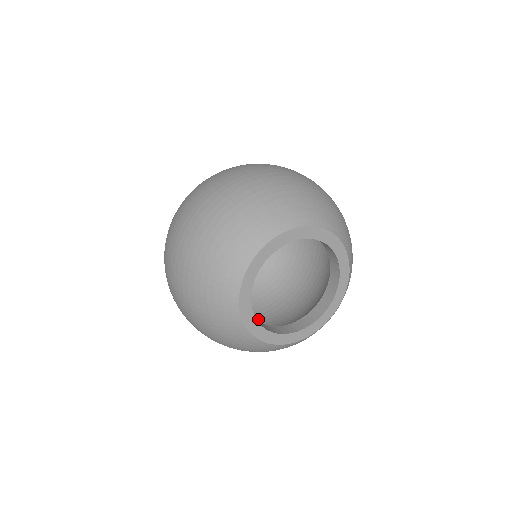
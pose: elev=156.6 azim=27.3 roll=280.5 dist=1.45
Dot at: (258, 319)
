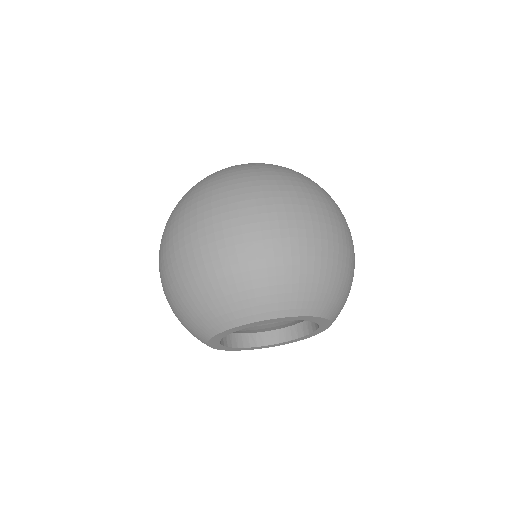
Dot at: occluded
